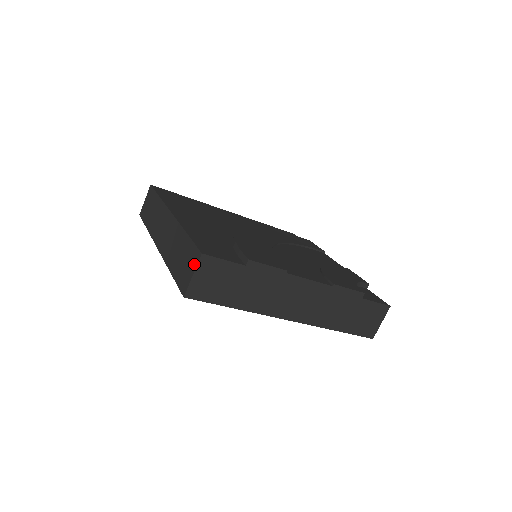
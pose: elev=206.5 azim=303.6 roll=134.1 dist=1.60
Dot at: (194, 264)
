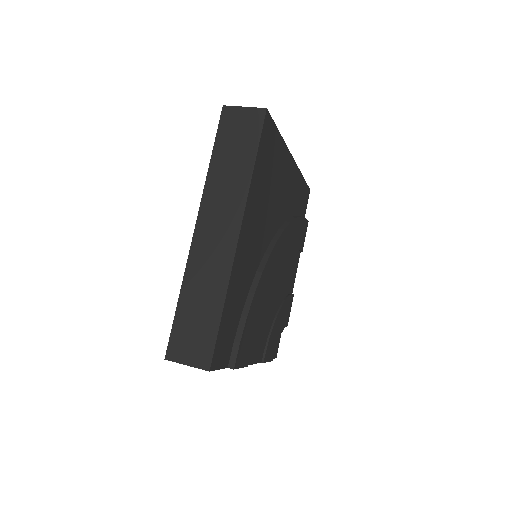
Dot at: (197, 361)
